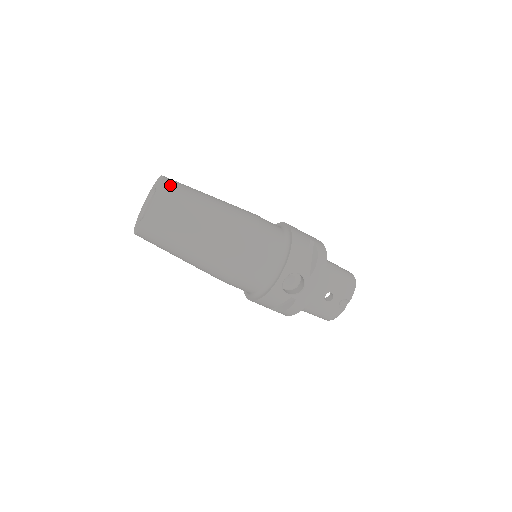
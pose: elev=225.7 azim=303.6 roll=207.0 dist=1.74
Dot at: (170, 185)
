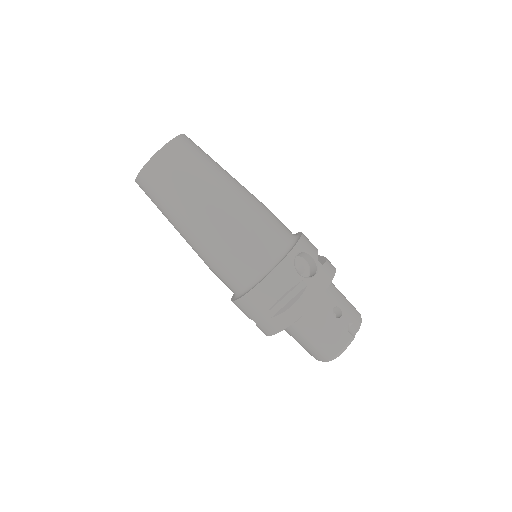
Dot at: occluded
